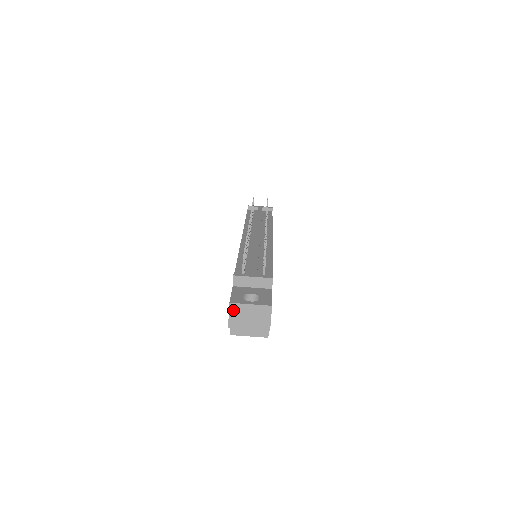
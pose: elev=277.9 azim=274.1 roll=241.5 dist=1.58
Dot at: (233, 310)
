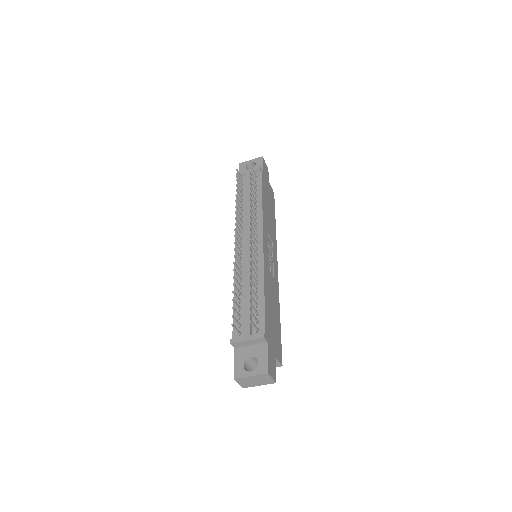
Dot at: (239, 381)
